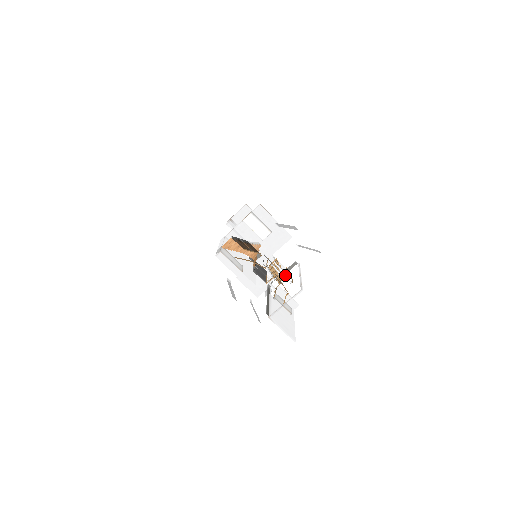
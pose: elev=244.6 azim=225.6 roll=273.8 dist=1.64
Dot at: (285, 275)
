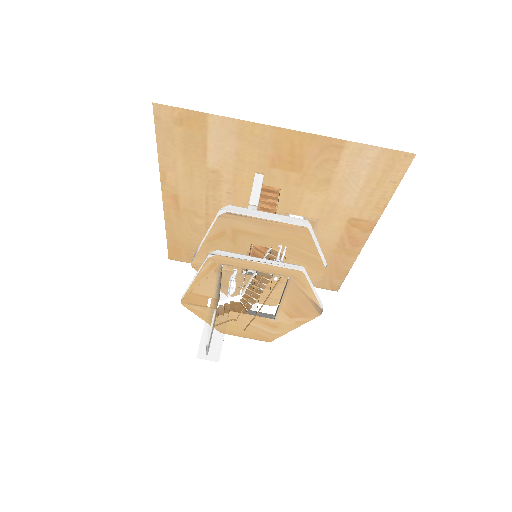
Dot at: occluded
